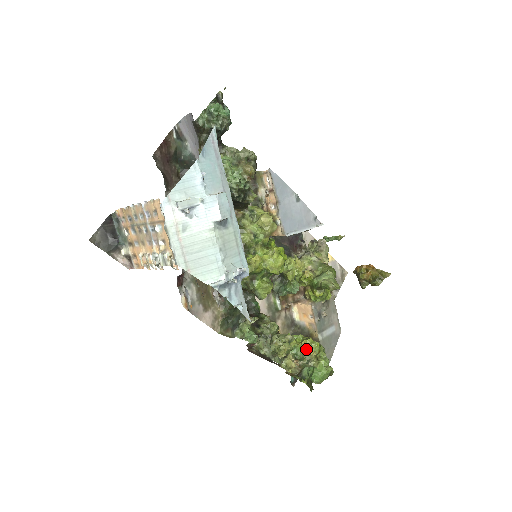
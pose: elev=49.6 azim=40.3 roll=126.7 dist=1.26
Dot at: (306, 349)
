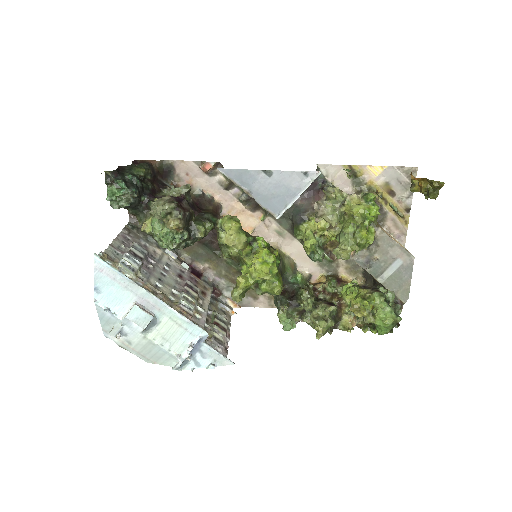
Dot at: occluded
